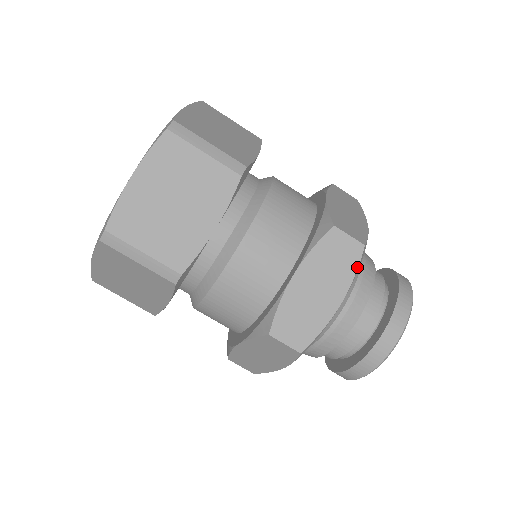
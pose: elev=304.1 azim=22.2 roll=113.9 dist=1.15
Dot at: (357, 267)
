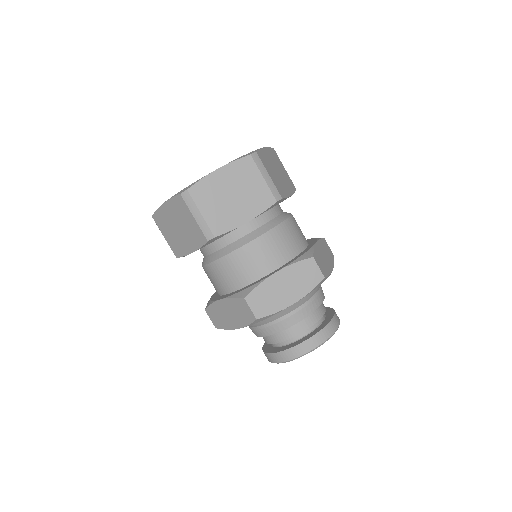
Dot at: (314, 288)
